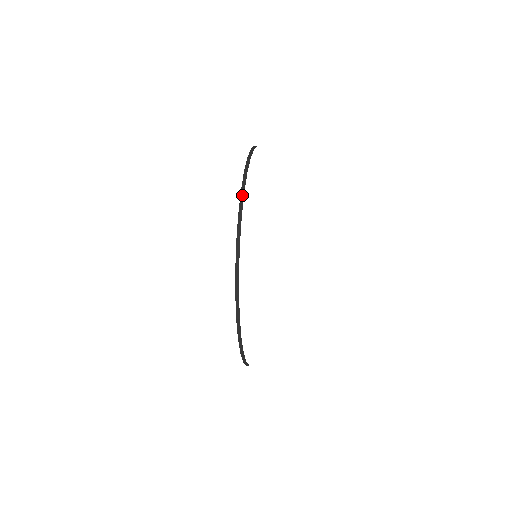
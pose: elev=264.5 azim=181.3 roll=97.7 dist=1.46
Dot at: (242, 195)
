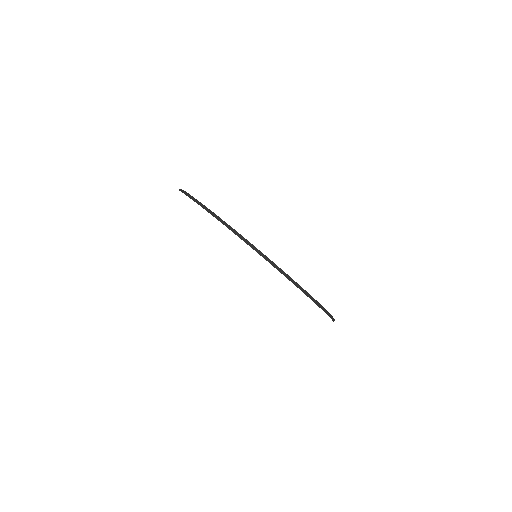
Dot at: (183, 192)
